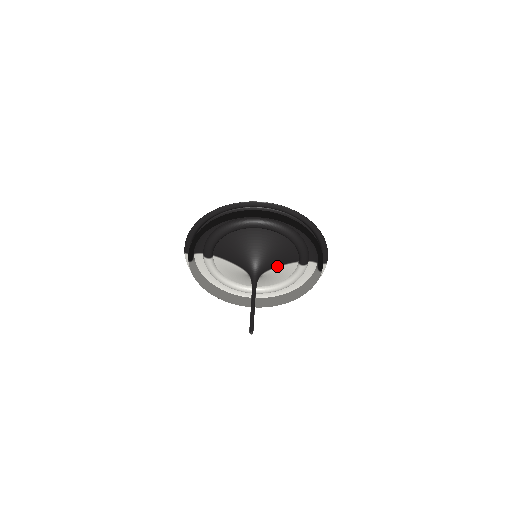
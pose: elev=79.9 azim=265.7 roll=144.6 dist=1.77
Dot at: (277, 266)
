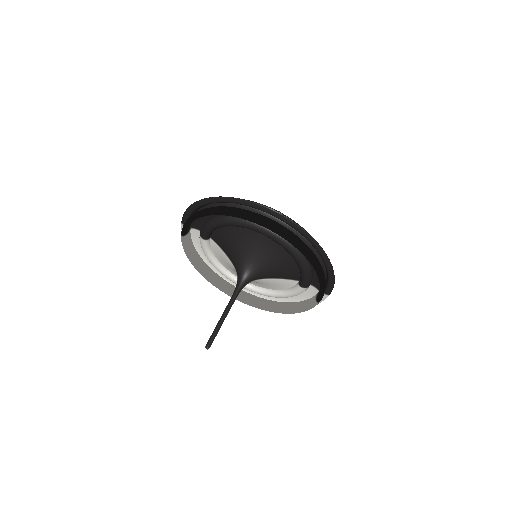
Dot at: (273, 277)
